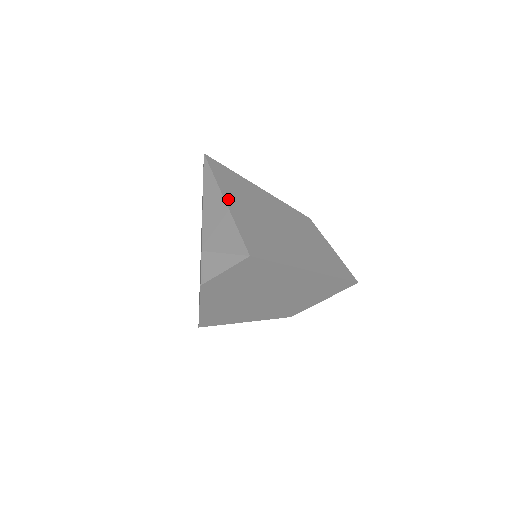
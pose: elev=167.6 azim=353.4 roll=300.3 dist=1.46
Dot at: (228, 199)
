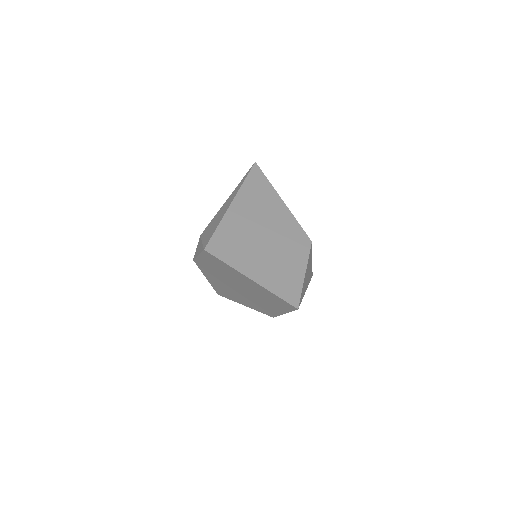
Dot at: (235, 203)
